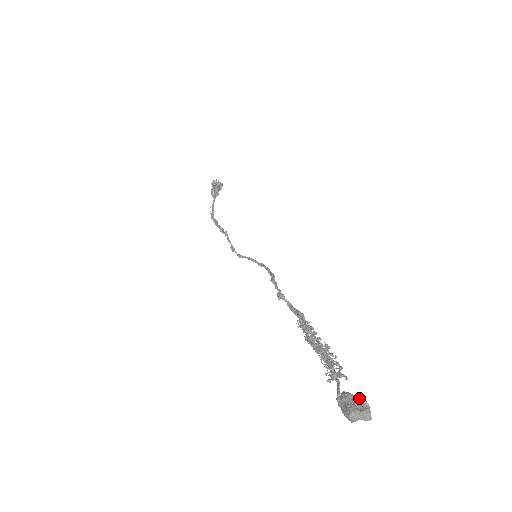
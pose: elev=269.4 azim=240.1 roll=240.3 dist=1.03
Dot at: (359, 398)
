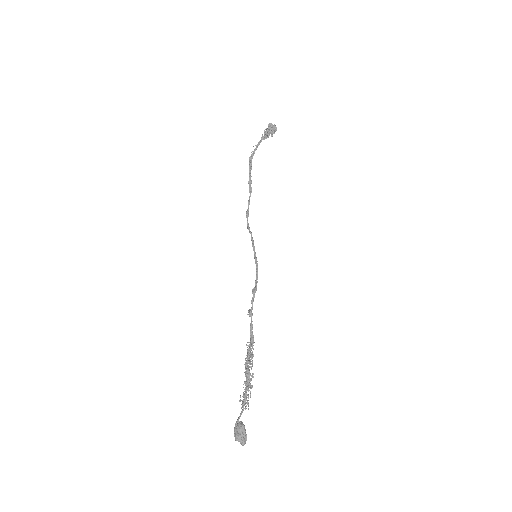
Dot at: (245, 433)
